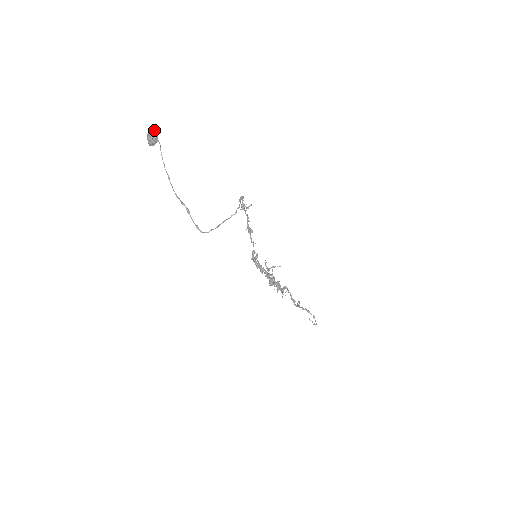
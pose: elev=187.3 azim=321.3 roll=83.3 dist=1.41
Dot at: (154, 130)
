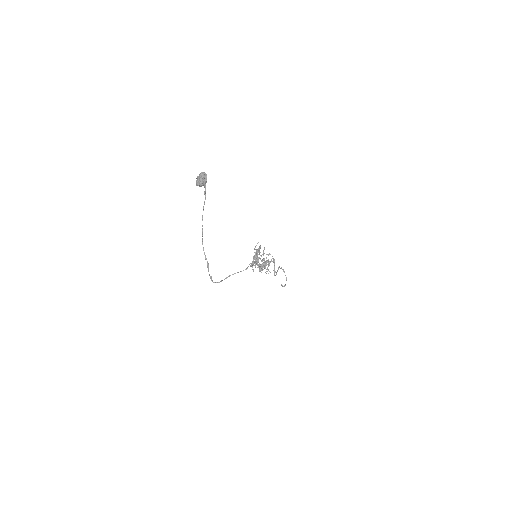
Dot at: (206, 175)
